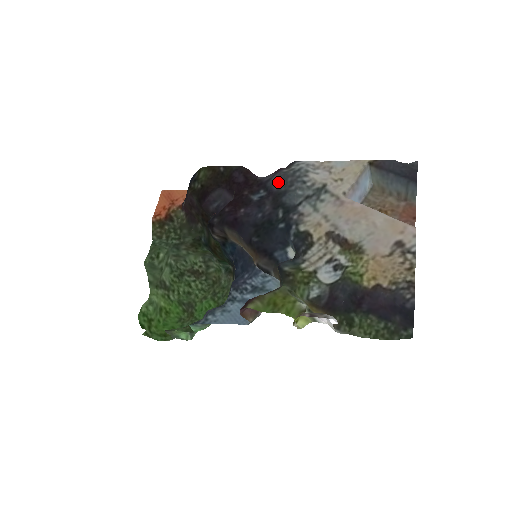
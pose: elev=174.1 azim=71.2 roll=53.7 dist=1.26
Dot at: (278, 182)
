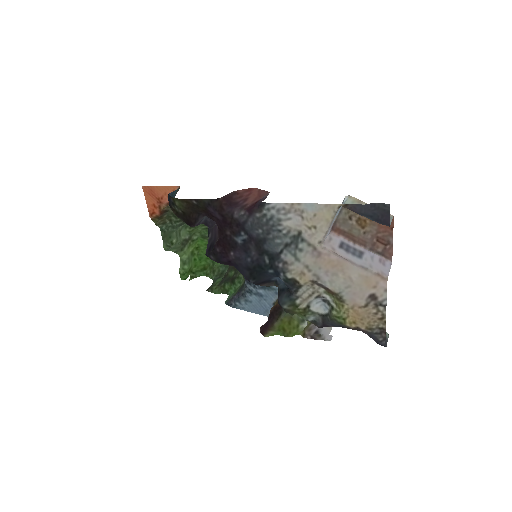
Dot at: (255, 230)
